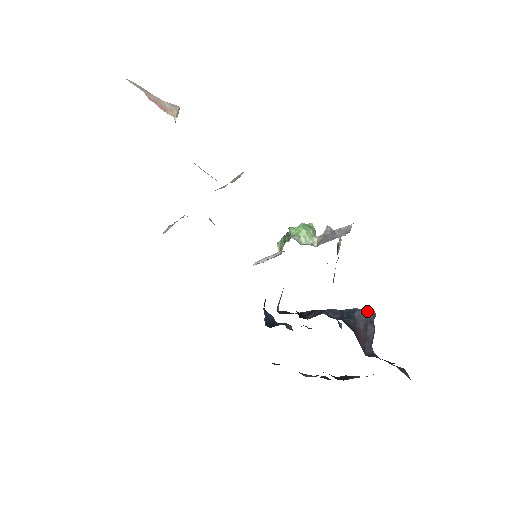
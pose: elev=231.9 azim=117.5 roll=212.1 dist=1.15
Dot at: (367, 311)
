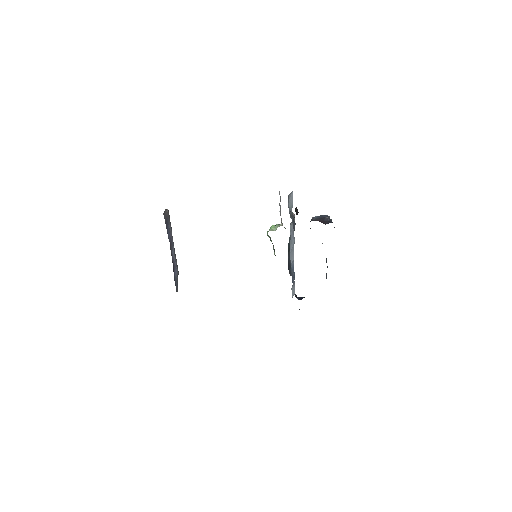
Dot at: (320, 216)
